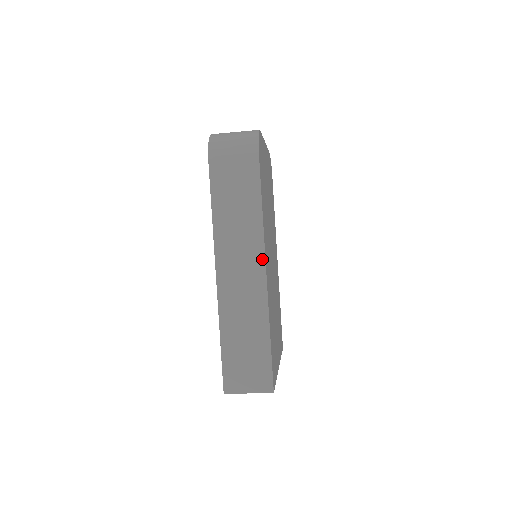
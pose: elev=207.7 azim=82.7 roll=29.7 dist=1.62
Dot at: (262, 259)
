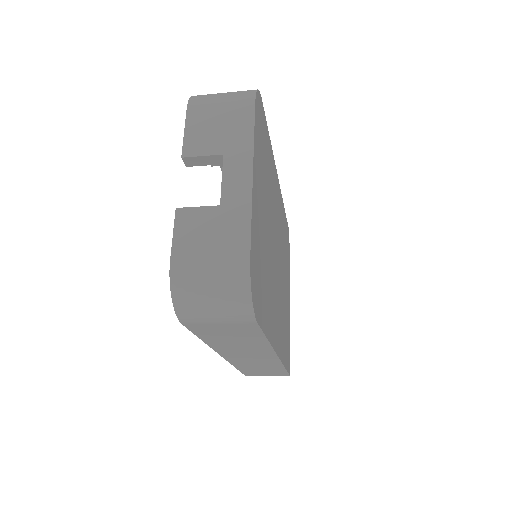
Dot at: (272, 353)
